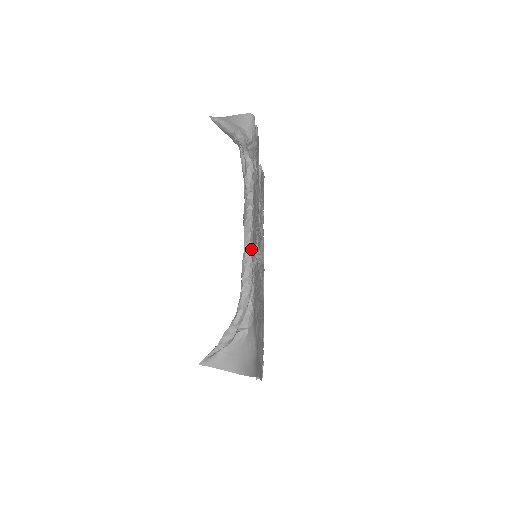
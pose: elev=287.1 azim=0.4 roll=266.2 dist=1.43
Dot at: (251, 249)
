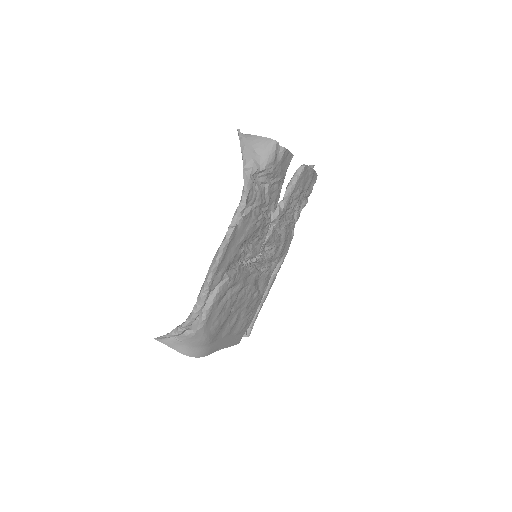
Dot at: (210, 279)
